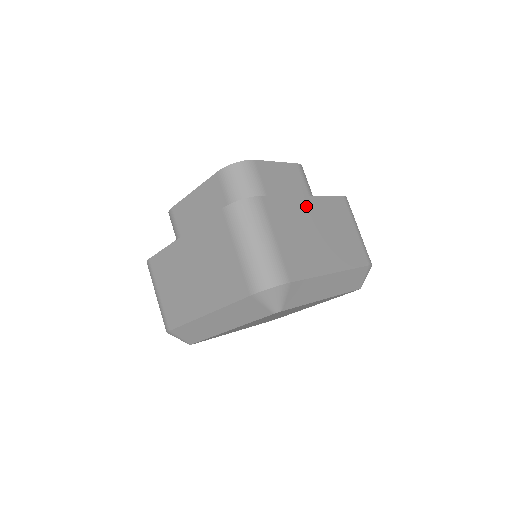
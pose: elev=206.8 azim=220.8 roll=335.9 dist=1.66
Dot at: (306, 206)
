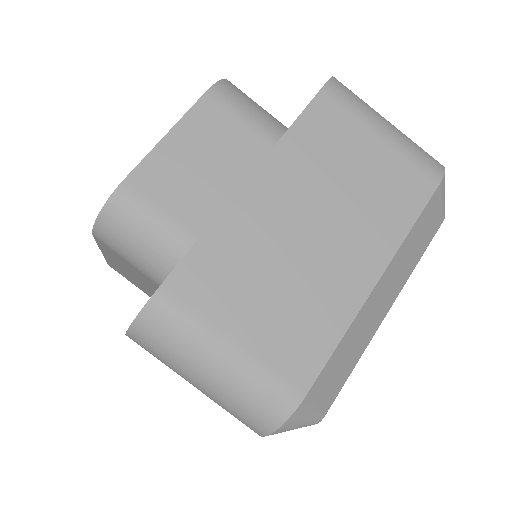
Dot at: (258, 202)
